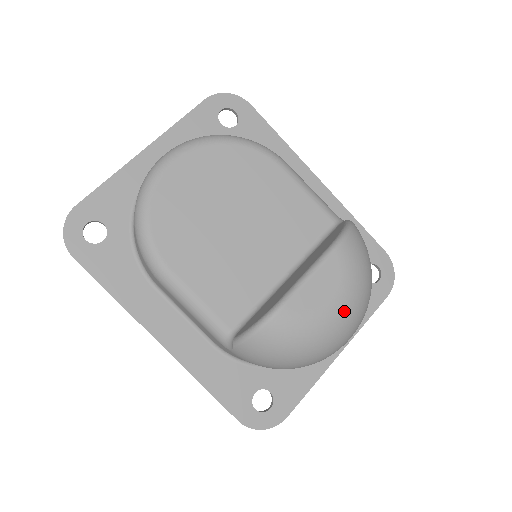
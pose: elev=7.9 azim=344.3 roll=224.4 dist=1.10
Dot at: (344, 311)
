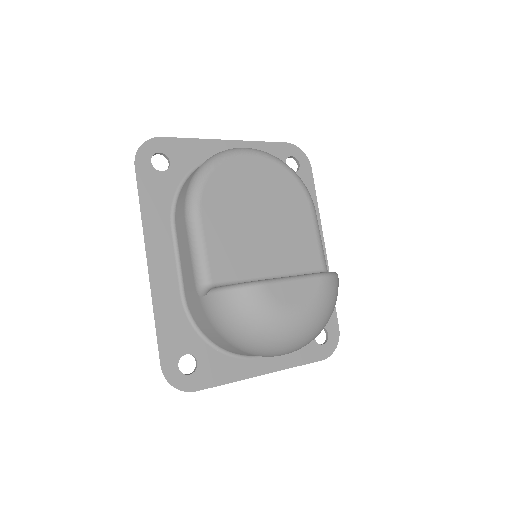
Dot at: (301, 321)
